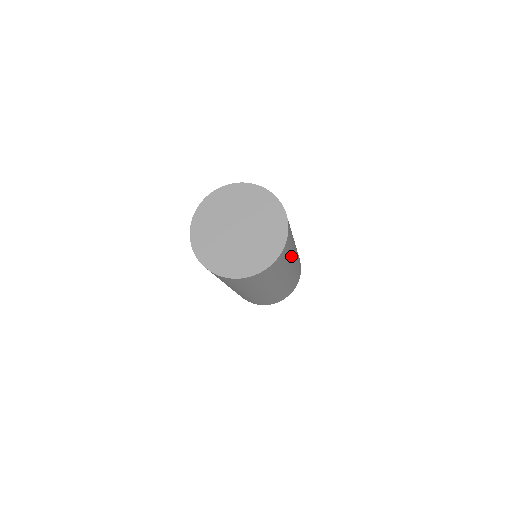
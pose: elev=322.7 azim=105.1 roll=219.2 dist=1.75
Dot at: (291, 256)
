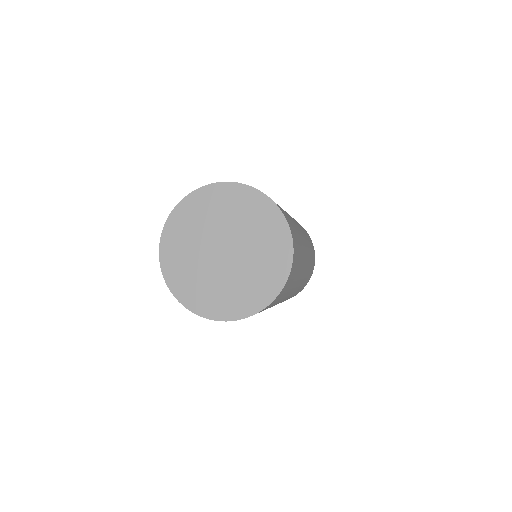
Dot at: (301, 261)
